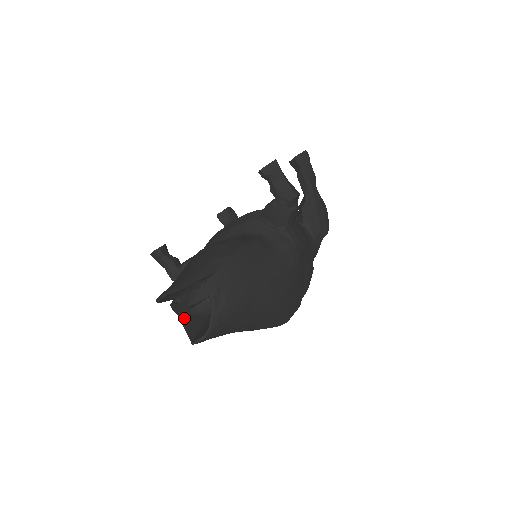
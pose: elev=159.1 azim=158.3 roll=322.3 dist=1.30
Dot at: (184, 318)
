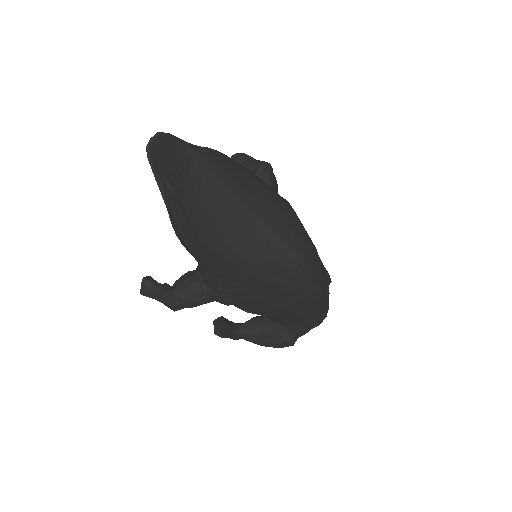
Dot at: (180, 190)
